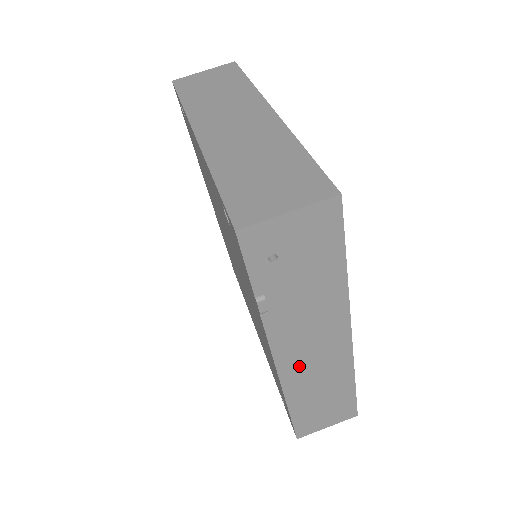
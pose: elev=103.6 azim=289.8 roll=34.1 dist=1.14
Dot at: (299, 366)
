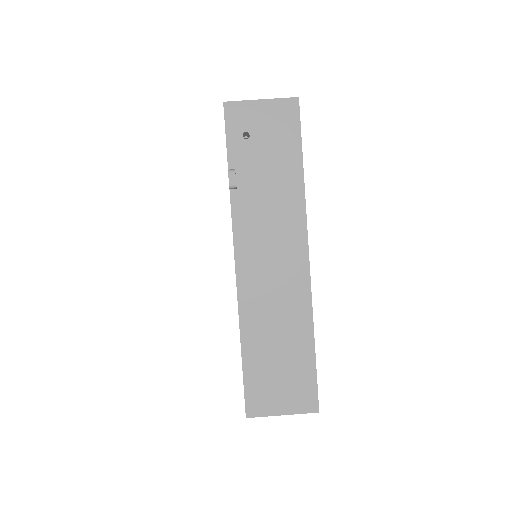
Dot at: (257, 279)
